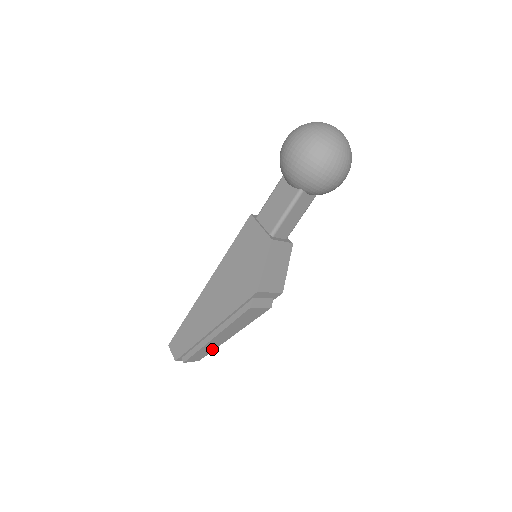
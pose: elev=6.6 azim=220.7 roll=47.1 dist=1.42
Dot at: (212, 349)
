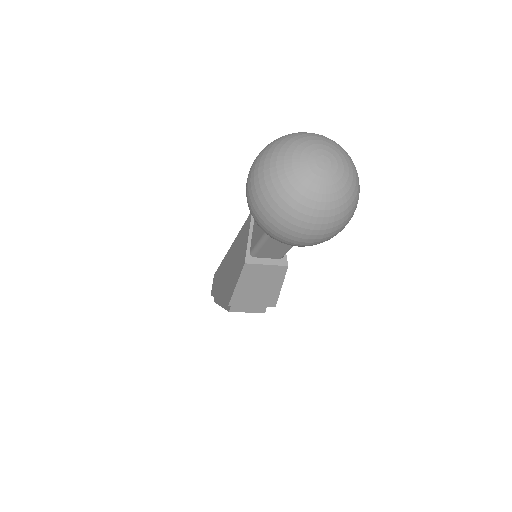
Dot at: occluded
